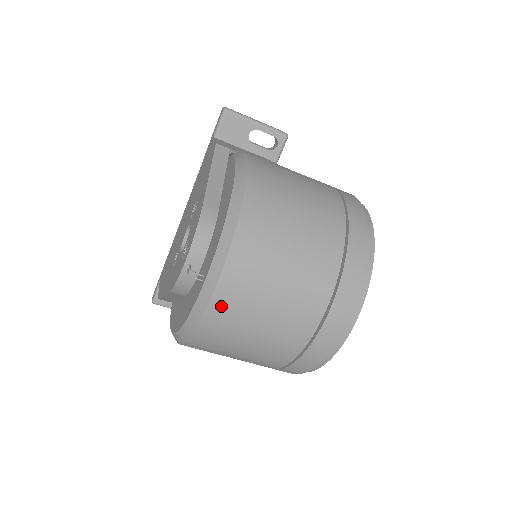
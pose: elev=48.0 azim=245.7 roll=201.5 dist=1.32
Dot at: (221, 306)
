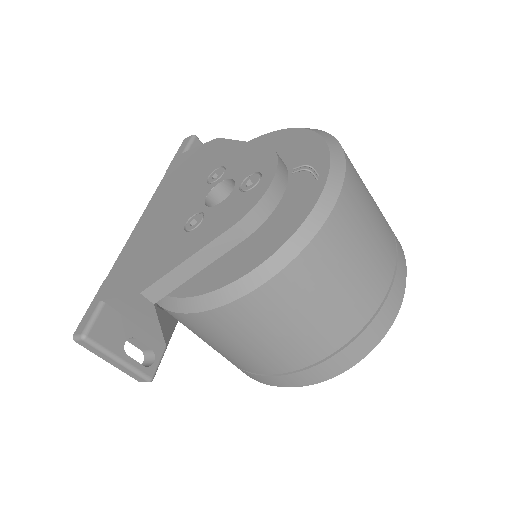
Dot at: (347, 202)
